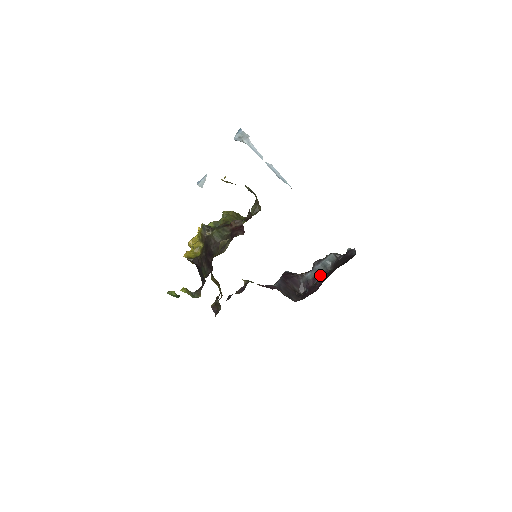
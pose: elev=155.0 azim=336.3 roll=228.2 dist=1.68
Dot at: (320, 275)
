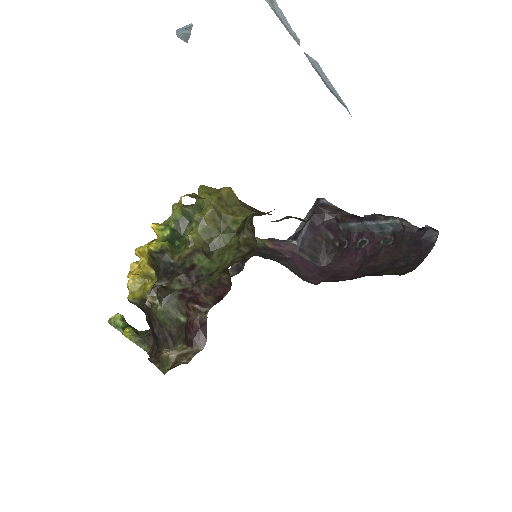
Dot at: (370, 235)
